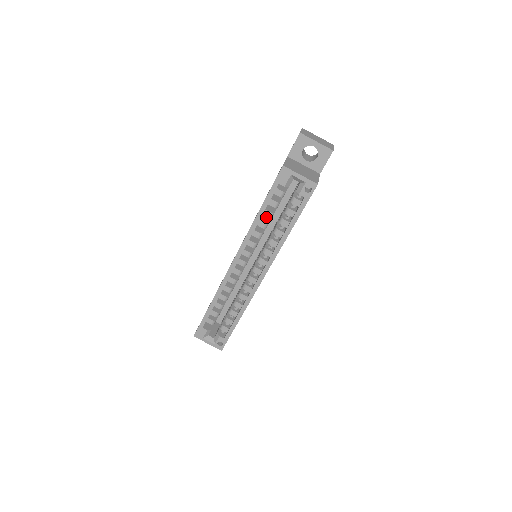
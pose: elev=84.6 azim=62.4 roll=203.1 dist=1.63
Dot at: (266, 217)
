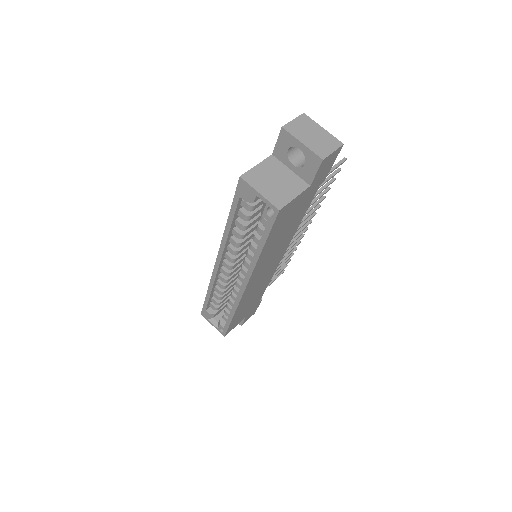
Dot at: occluded
